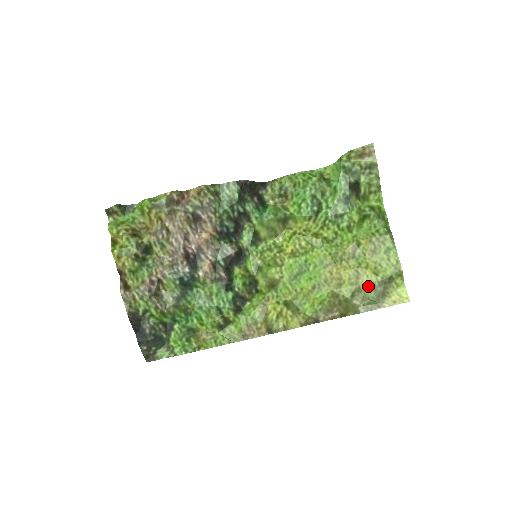
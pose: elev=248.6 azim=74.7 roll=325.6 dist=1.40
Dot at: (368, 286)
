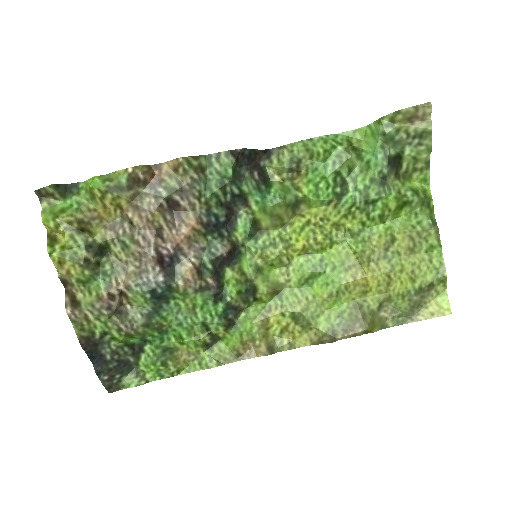
Dot at: (401, 295)
